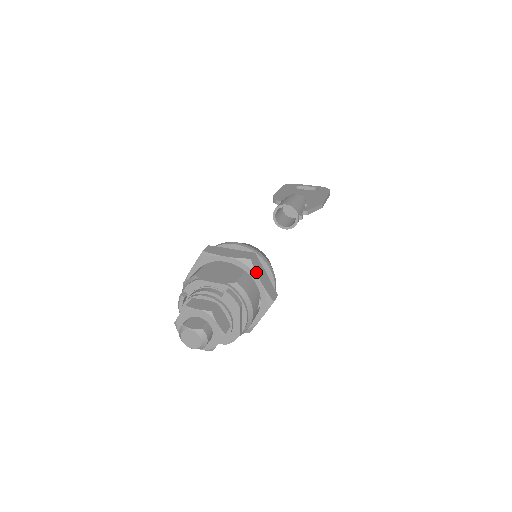
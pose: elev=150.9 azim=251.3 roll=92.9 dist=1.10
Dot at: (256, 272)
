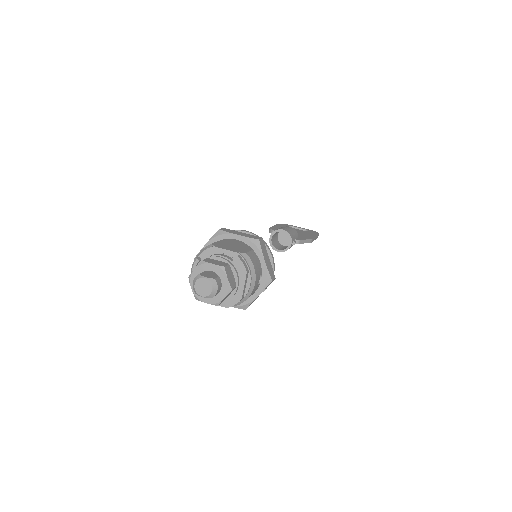
Dot at: (262, 251)
